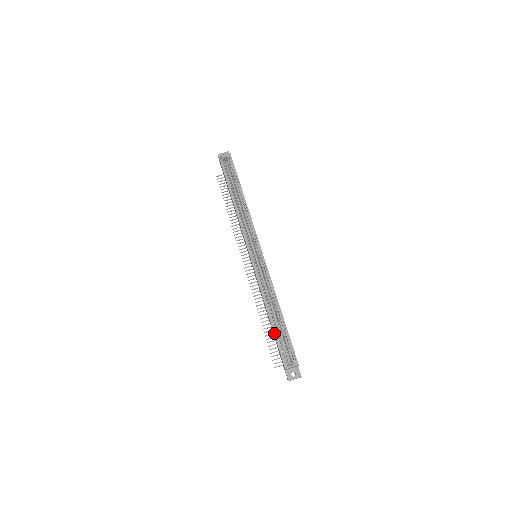
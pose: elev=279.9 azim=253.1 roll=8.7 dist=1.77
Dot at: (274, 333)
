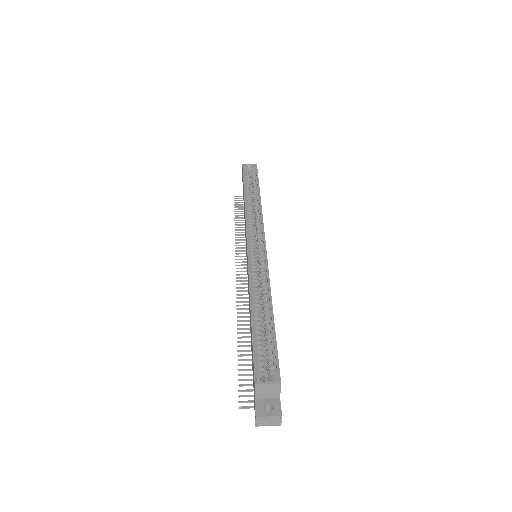
Dot at: (252, 331)
